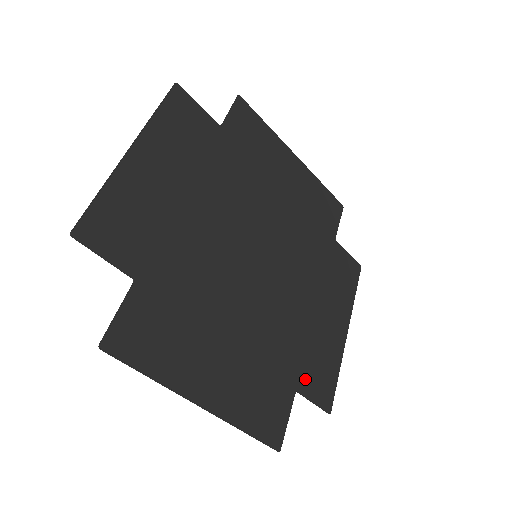
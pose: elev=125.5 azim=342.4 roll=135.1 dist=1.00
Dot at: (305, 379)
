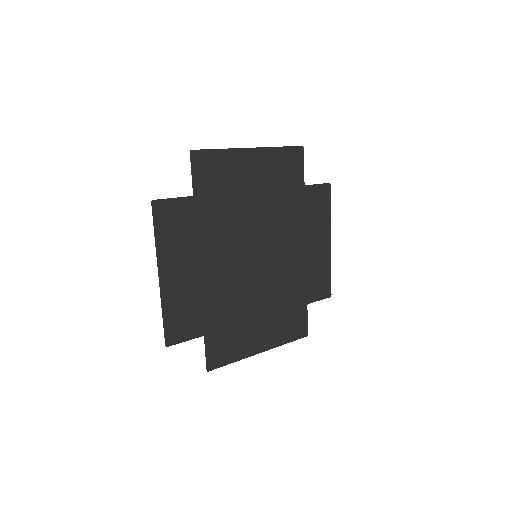
Dot at: (215, 338)
